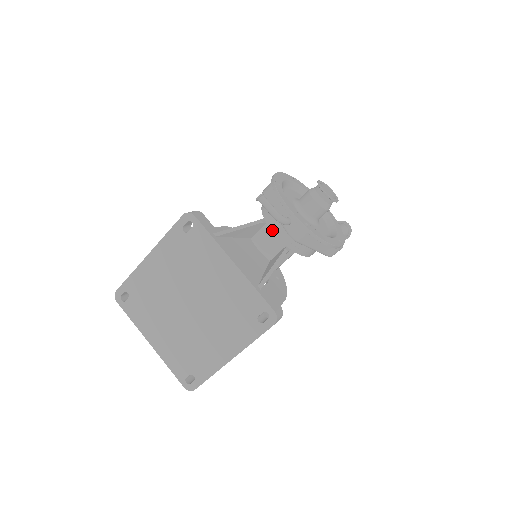
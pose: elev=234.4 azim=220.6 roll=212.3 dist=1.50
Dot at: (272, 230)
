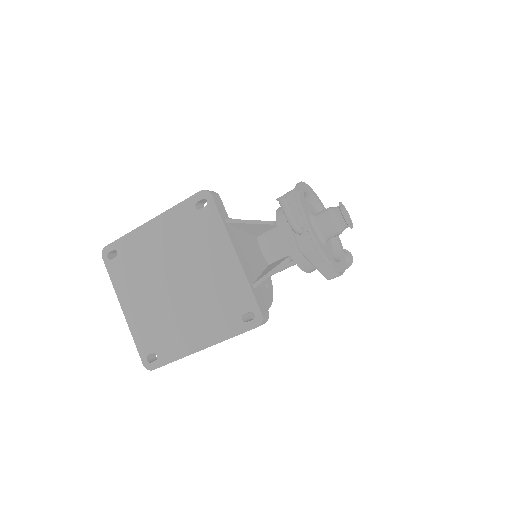
Dot at: (281, 235)
